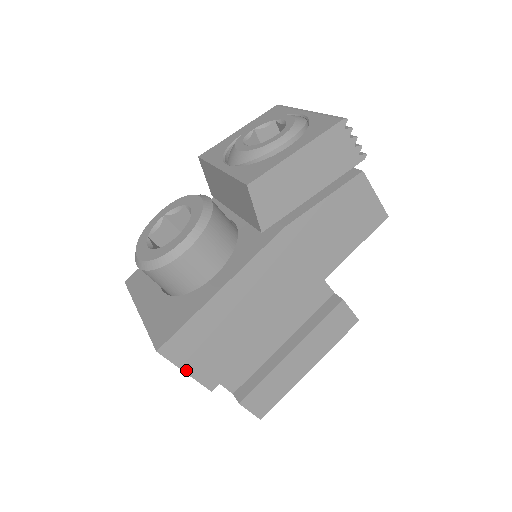
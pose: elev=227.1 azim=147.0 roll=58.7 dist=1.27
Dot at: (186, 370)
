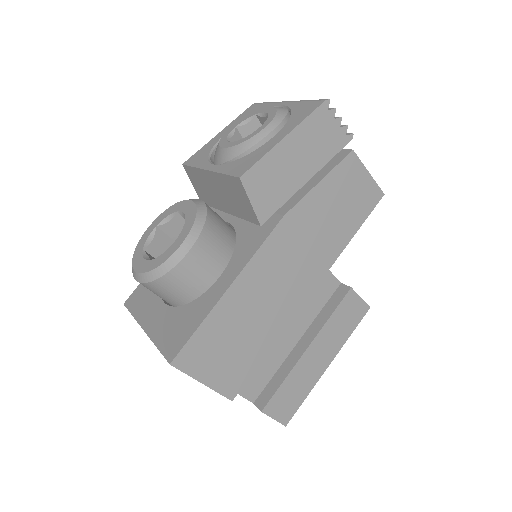
Dot at: (203, 381)
